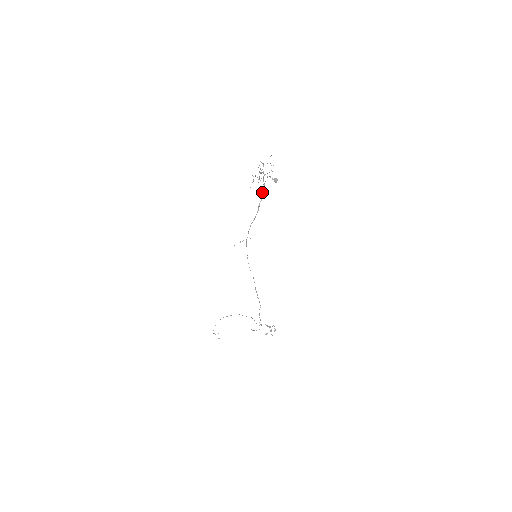
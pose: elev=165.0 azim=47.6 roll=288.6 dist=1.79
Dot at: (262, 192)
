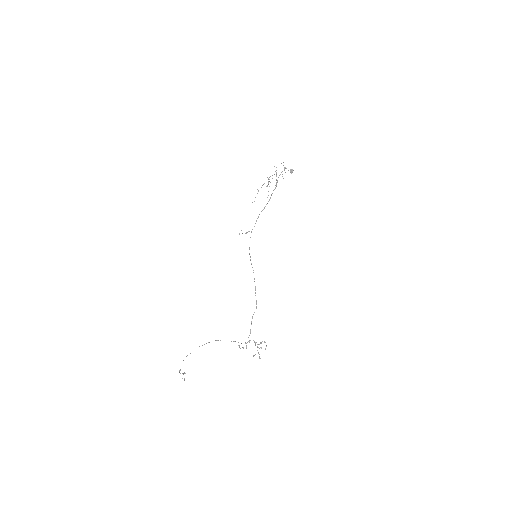
Dot at: (276, 183)
